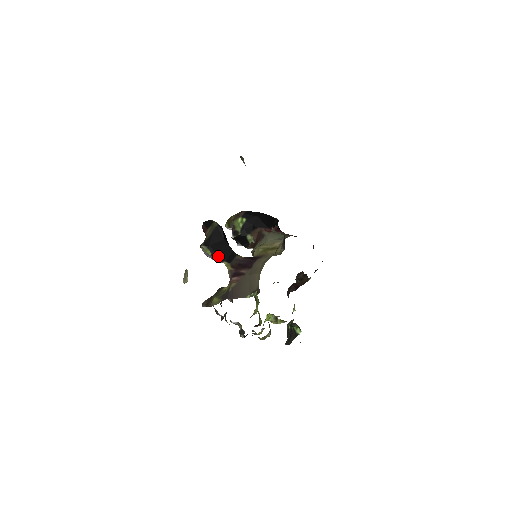
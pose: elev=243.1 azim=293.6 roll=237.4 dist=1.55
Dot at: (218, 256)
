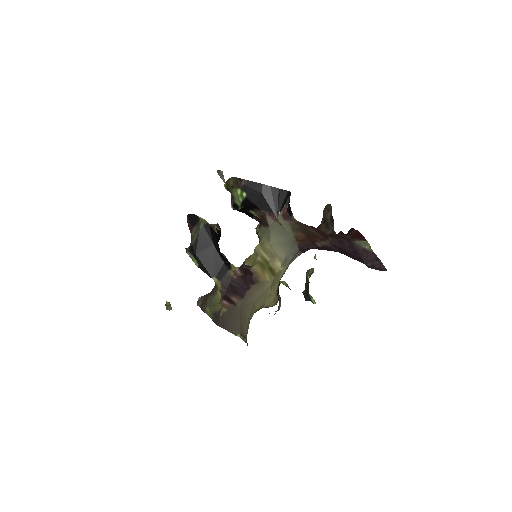
Dot at: (206, 270)
